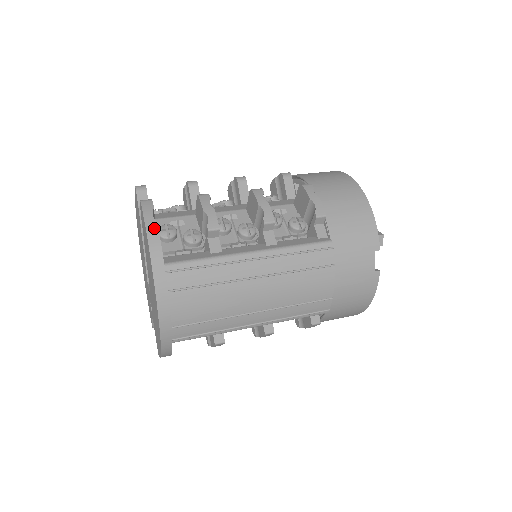
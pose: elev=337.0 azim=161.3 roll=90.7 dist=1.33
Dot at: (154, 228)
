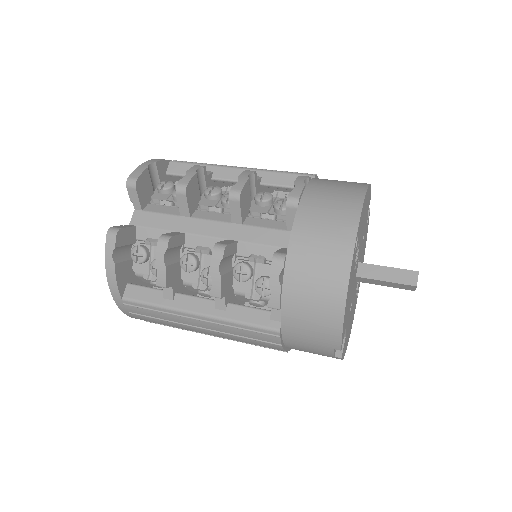
Dot at: (112, 270)
